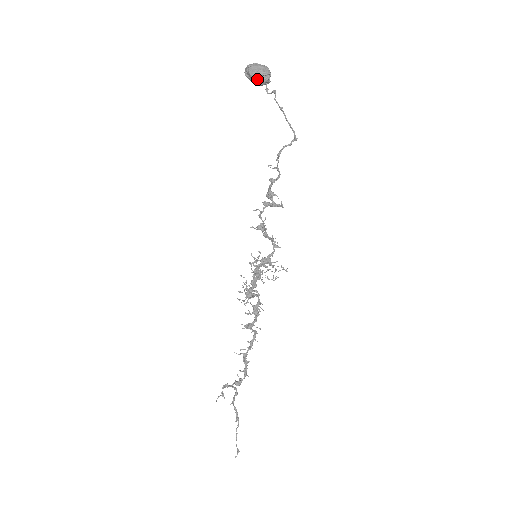
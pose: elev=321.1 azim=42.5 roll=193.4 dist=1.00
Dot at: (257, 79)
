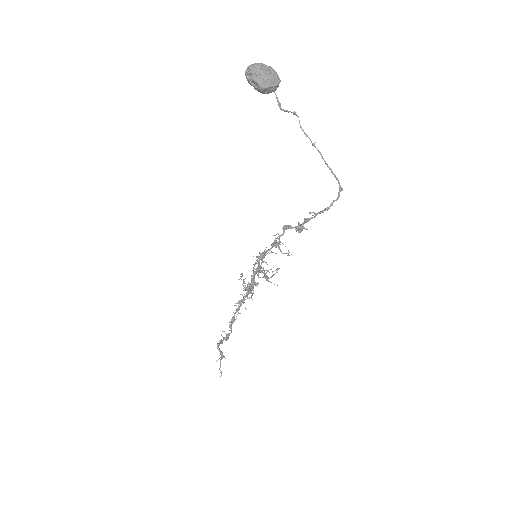
Dot at: (267, 90)
